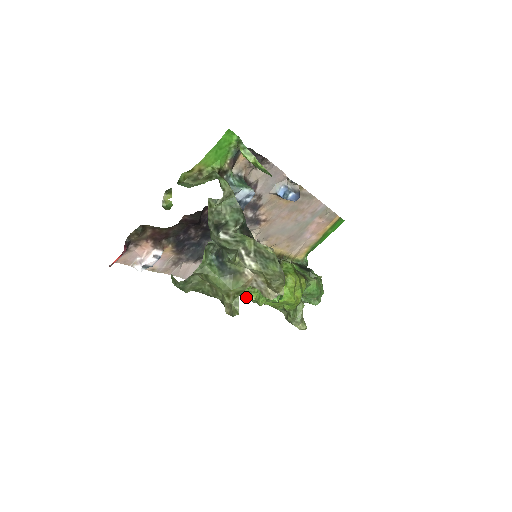
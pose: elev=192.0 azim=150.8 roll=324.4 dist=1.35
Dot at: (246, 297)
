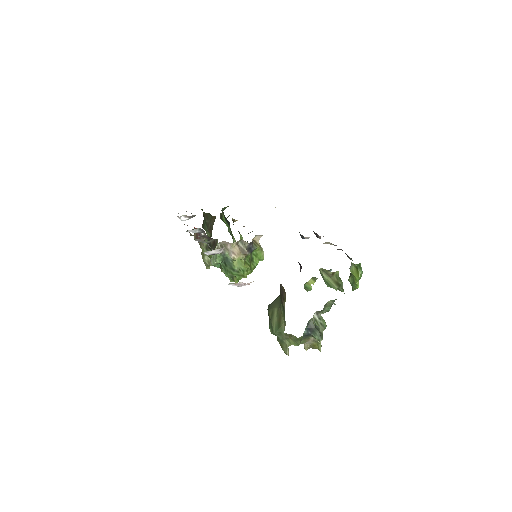
Dot at: (229, 276)
